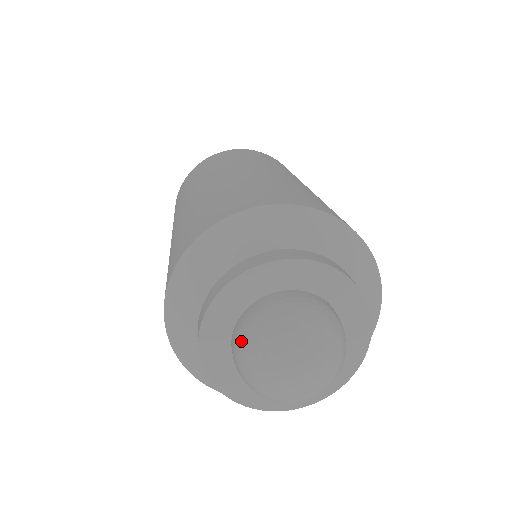
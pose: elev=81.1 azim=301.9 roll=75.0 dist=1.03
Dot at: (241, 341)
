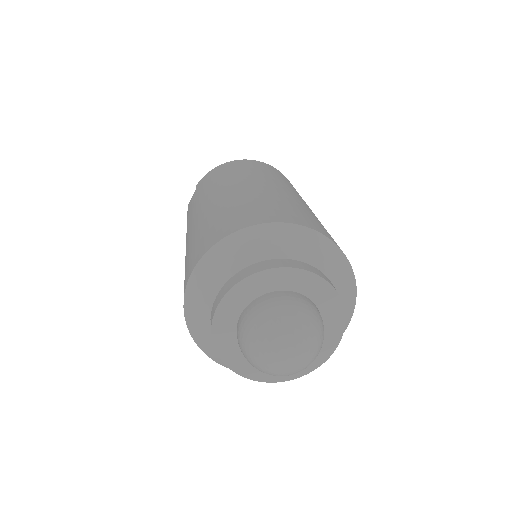
Dot at: (276, 304)
